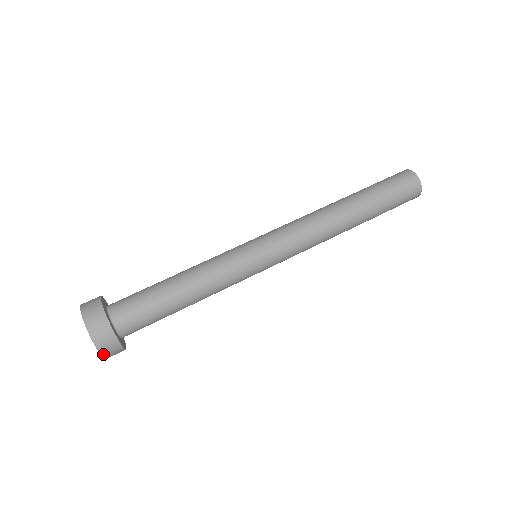
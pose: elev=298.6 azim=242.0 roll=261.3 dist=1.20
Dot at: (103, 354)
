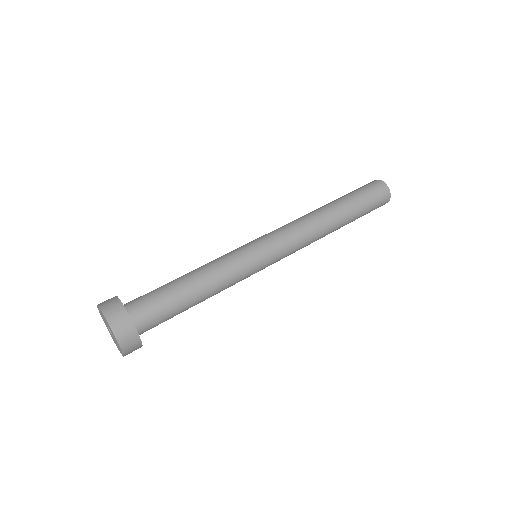
Dot at: occluded
